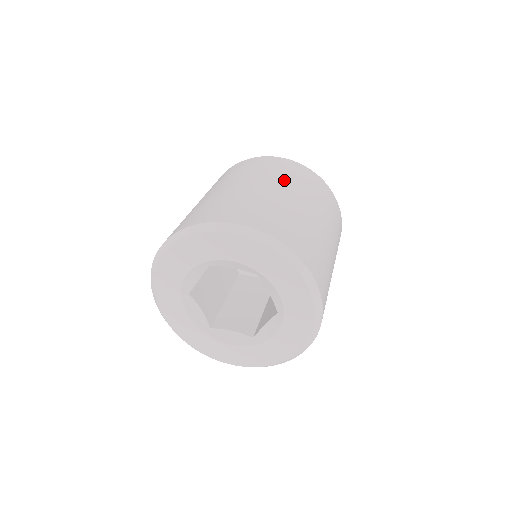
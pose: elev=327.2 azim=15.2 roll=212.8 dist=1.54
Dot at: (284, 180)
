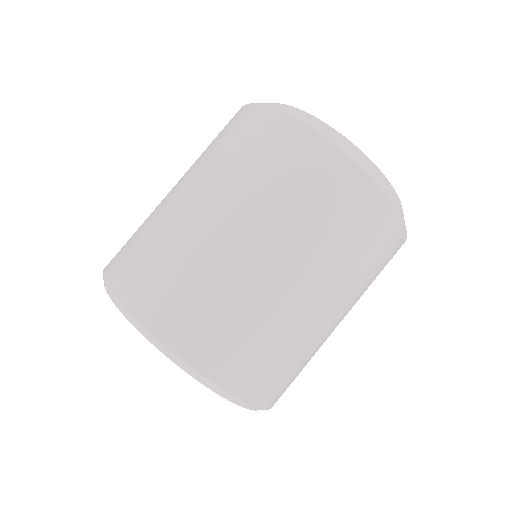
Dot at: (354, 285)
